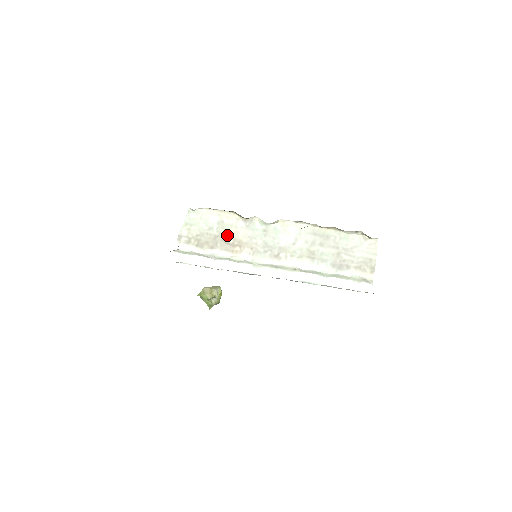
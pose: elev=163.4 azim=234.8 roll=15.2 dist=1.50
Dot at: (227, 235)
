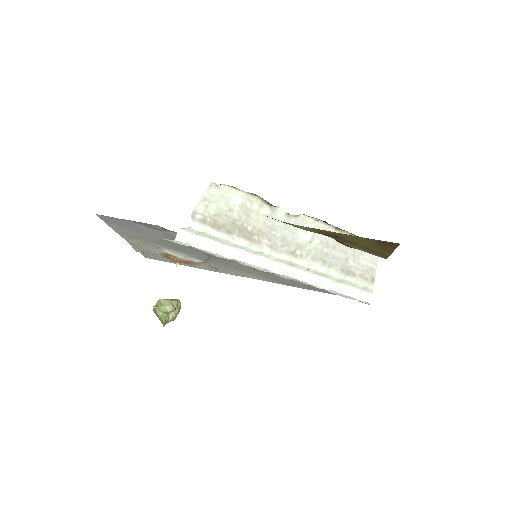
Dot at: (247, 221)
